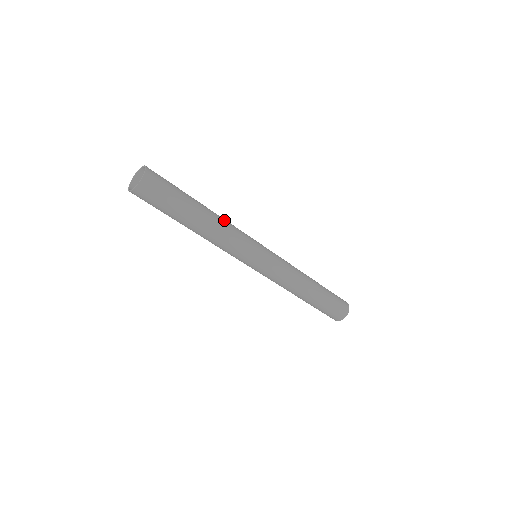
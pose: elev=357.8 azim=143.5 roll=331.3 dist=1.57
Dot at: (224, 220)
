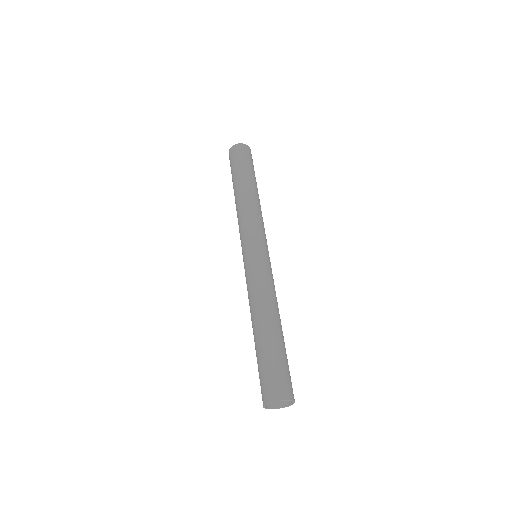
Dot at: (261, 211)
